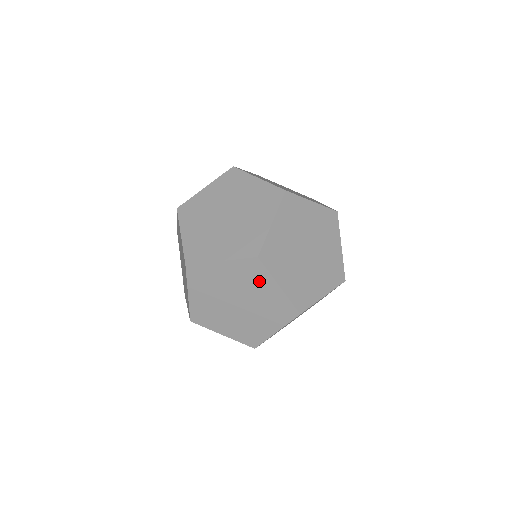
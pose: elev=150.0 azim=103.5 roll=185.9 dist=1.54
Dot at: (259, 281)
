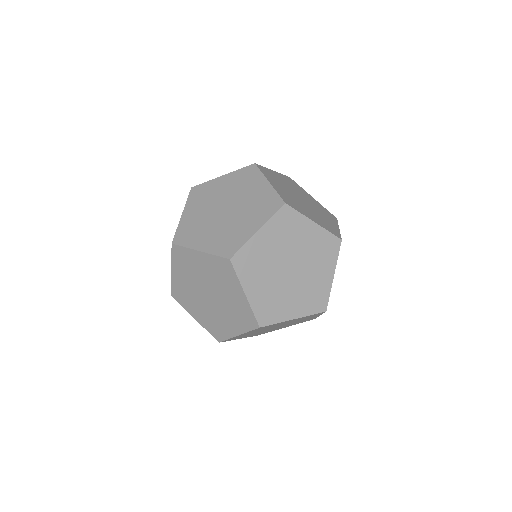
Dot at: (229, 282)
